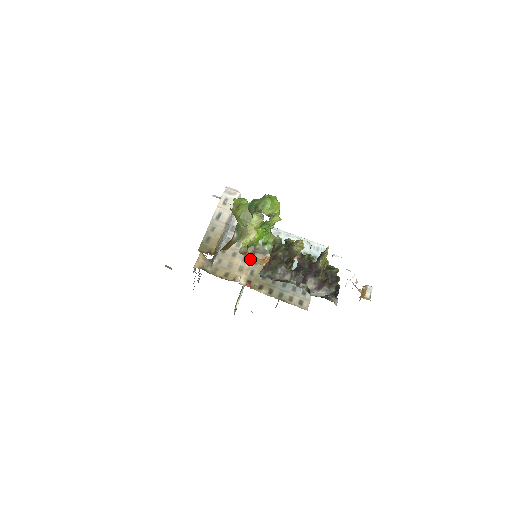
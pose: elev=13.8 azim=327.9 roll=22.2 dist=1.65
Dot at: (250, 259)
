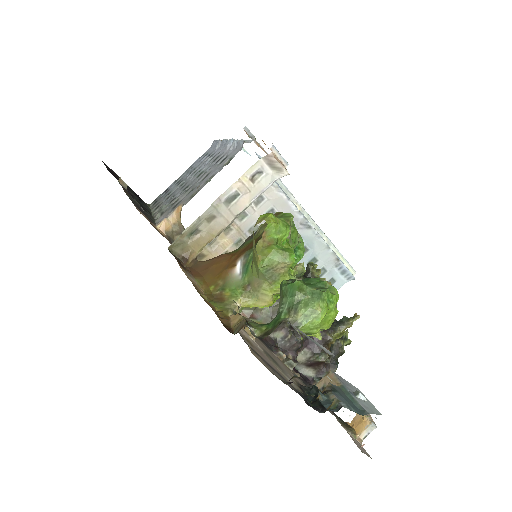
Dot at: occluded
